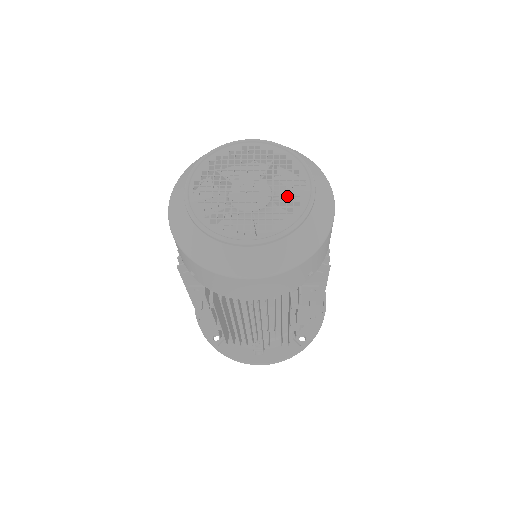
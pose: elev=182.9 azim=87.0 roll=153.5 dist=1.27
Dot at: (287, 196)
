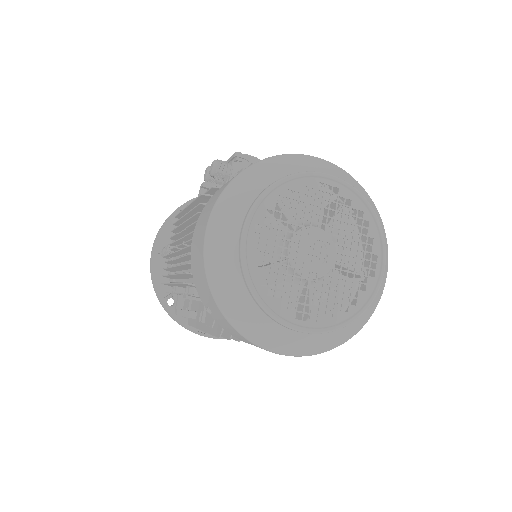
Dot at: occluded
